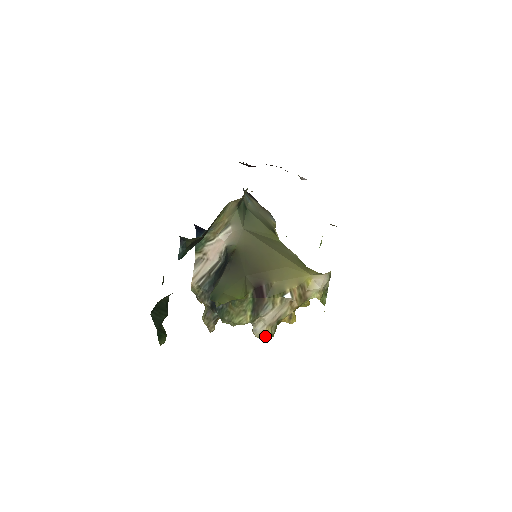
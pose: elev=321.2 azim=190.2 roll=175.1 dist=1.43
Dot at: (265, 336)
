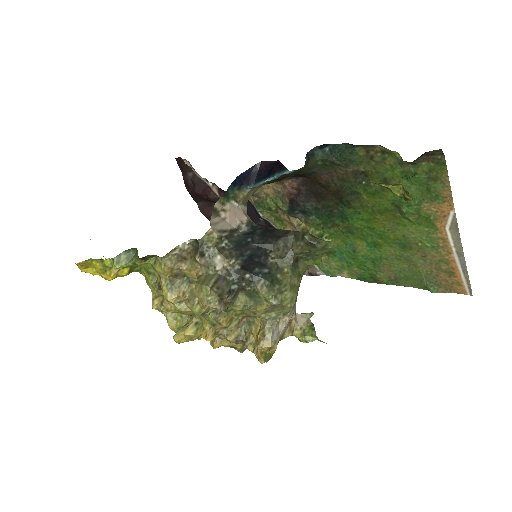
Dot at: (275, 349)
